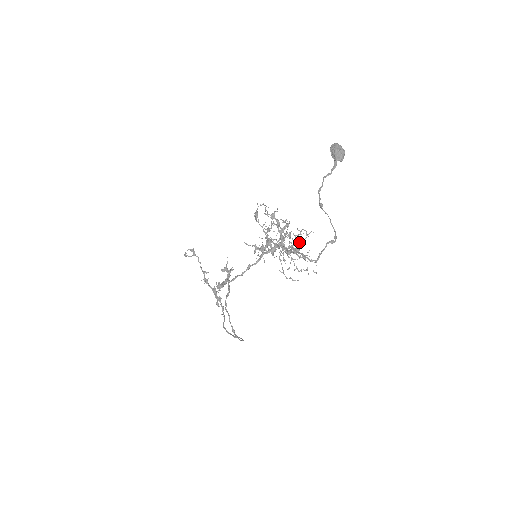
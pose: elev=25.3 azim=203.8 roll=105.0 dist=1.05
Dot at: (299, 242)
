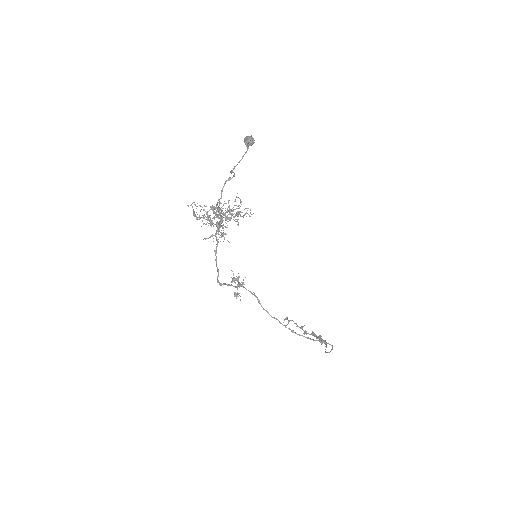
Dot at: occluded
